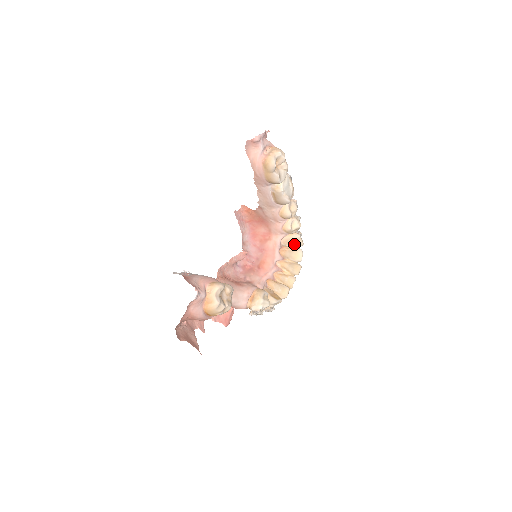
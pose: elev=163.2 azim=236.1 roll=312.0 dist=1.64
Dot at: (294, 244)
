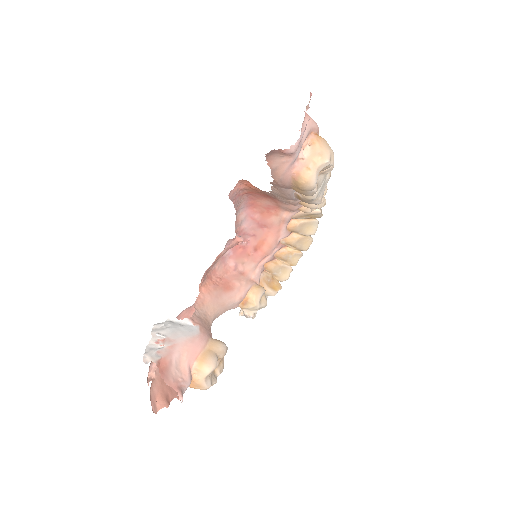
Dot at: (309, 216)
